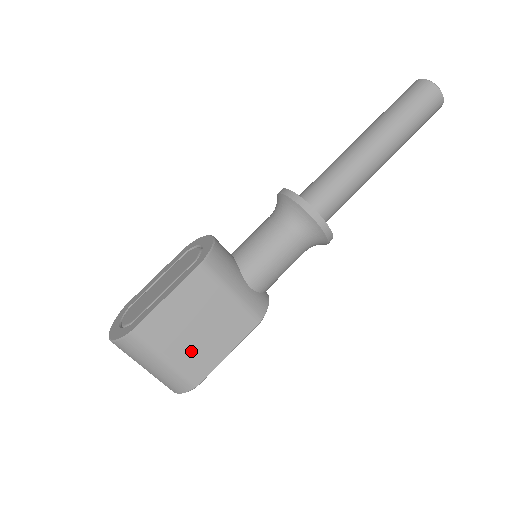
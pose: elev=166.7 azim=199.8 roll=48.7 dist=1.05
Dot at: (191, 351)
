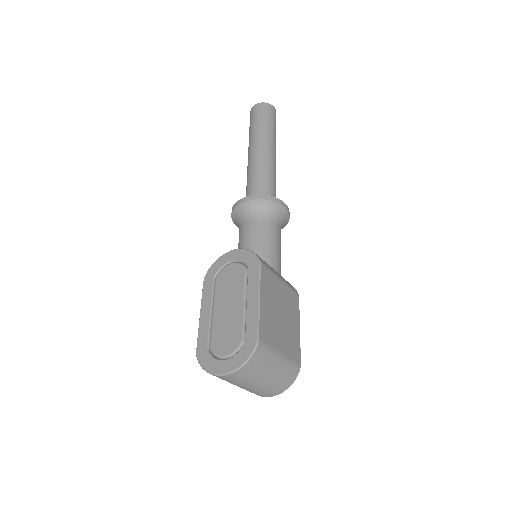
Dot at: (287, 339)
